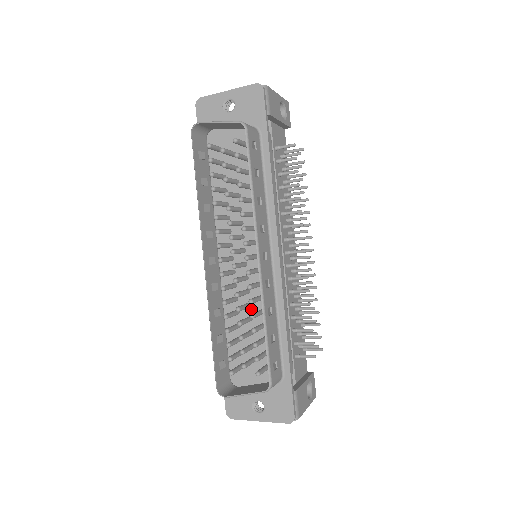
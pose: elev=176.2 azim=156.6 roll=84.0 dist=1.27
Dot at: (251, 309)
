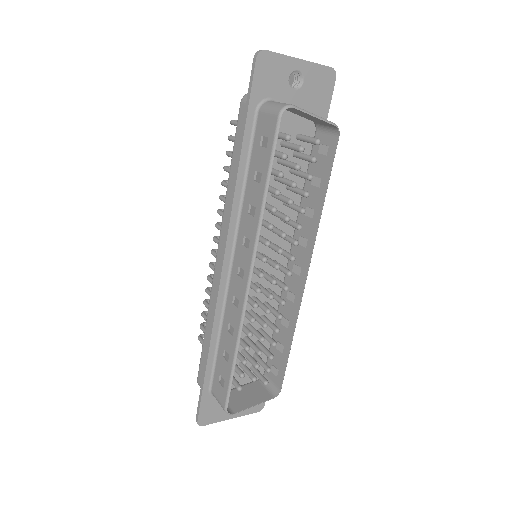
Dot at: occluded
